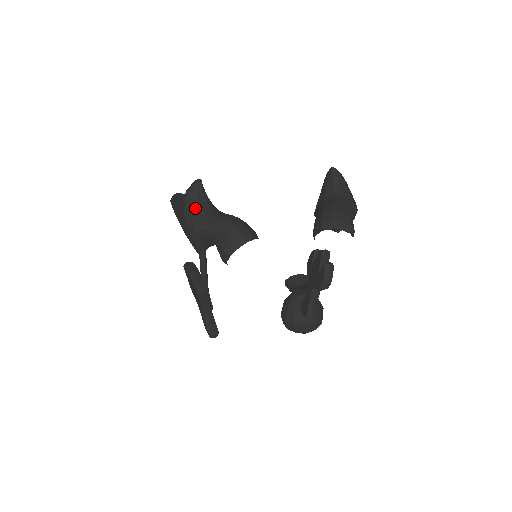
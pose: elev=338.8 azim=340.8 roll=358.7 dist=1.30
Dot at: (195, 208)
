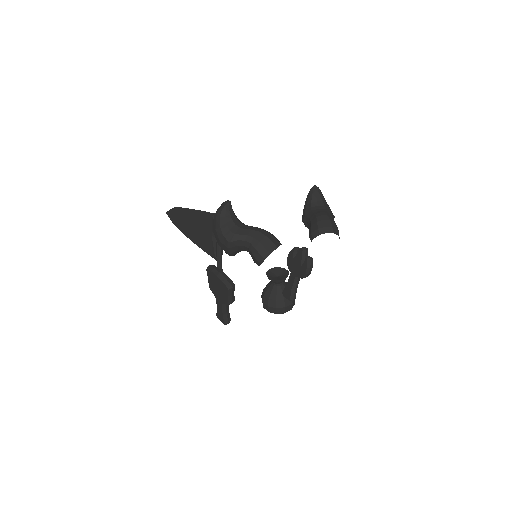
Dot at: (229, 223)
